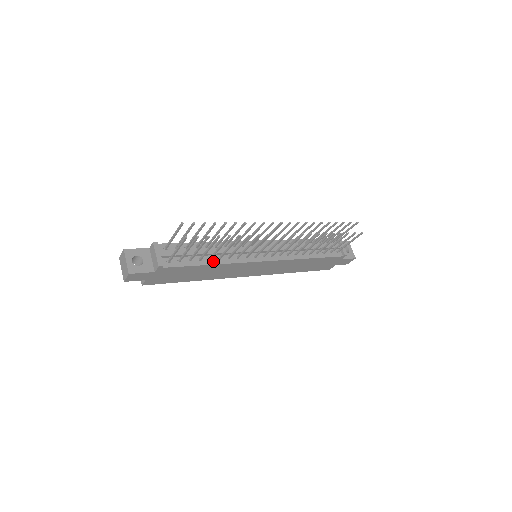
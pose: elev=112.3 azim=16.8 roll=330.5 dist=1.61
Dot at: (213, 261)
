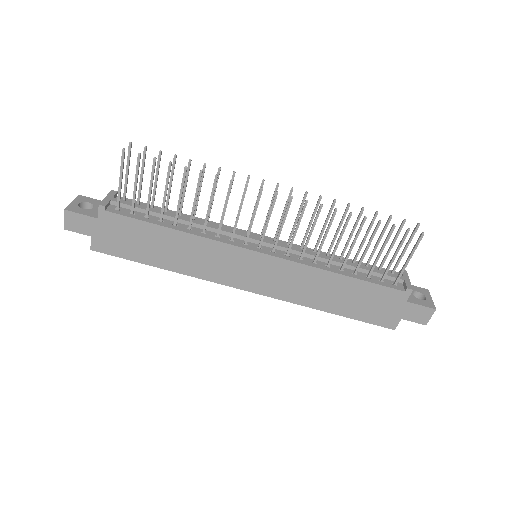
Dot at: (179, 228)
